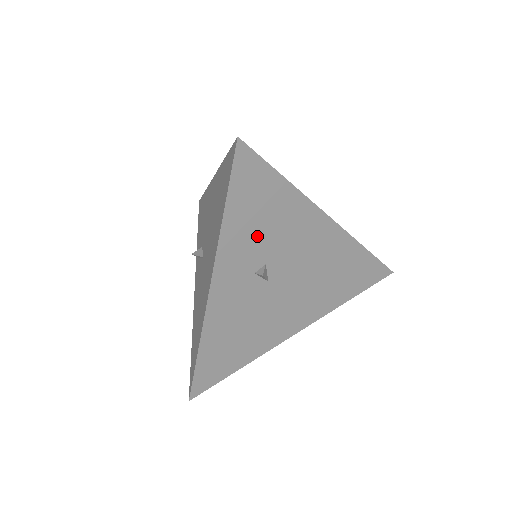
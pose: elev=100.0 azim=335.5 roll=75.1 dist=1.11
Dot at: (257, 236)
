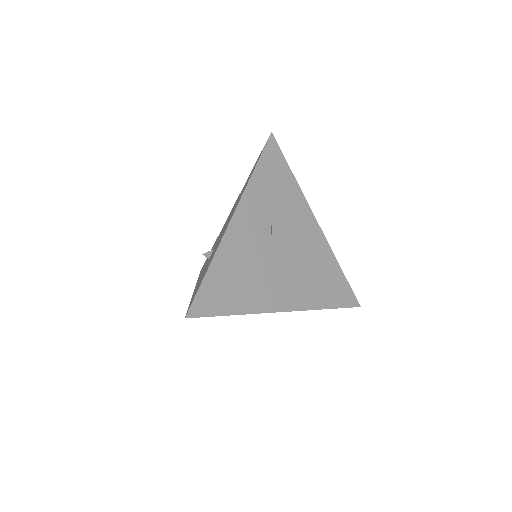
Dot at: (270, 200)
